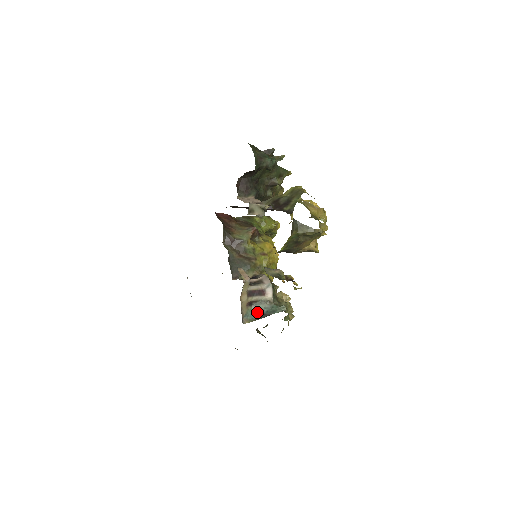
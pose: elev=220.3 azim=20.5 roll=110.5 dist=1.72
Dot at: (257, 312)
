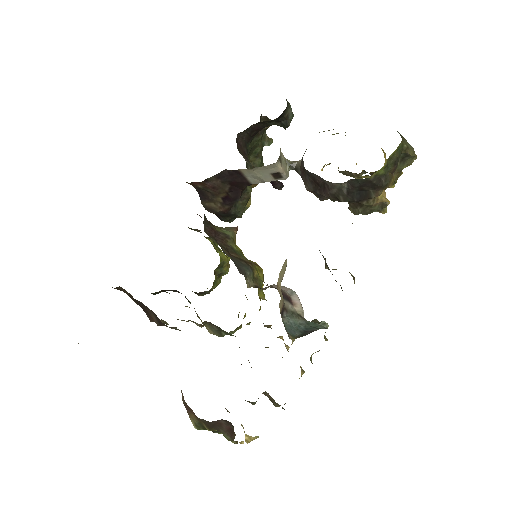
Dot at: (293, 327)
